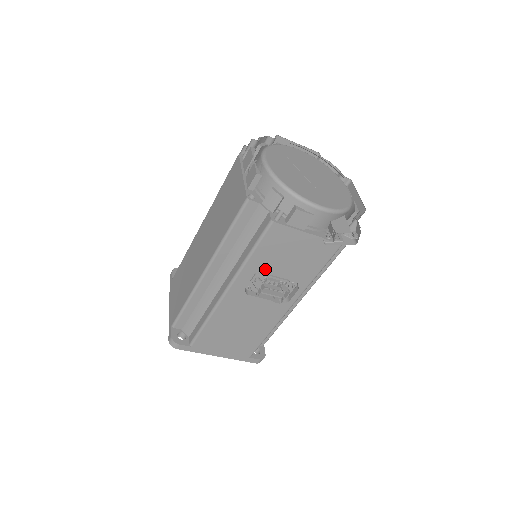
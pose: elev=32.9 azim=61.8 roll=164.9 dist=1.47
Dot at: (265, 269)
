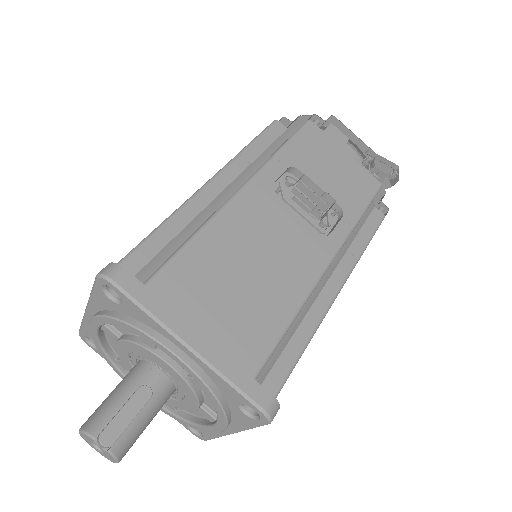
Dot at: (298, 175)
